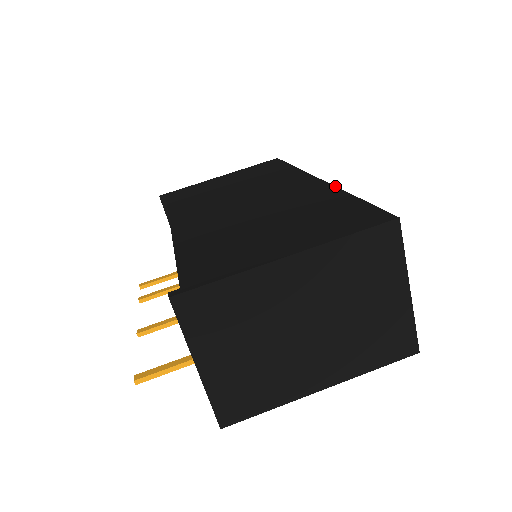
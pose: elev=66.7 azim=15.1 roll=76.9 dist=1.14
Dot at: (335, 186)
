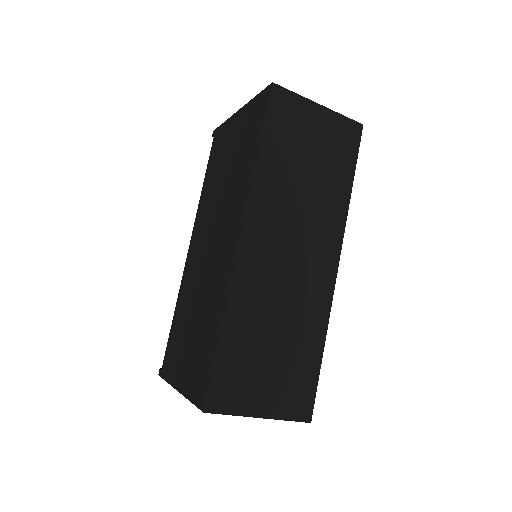
Dot at: (229, 286)
